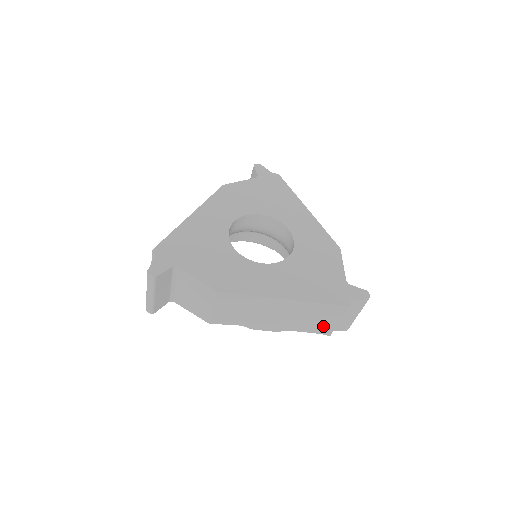
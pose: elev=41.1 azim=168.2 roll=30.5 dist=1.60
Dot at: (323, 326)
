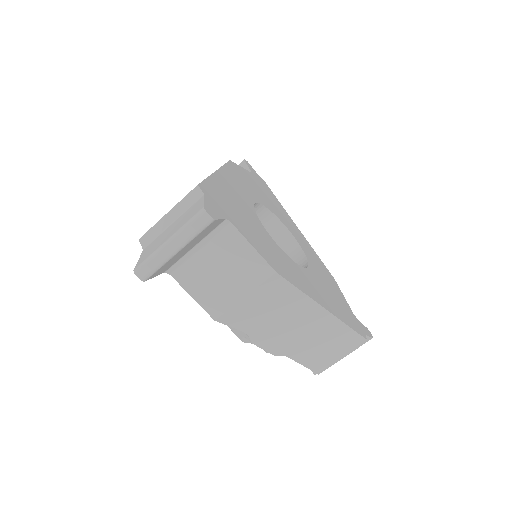
Dot at: (322, 359)
